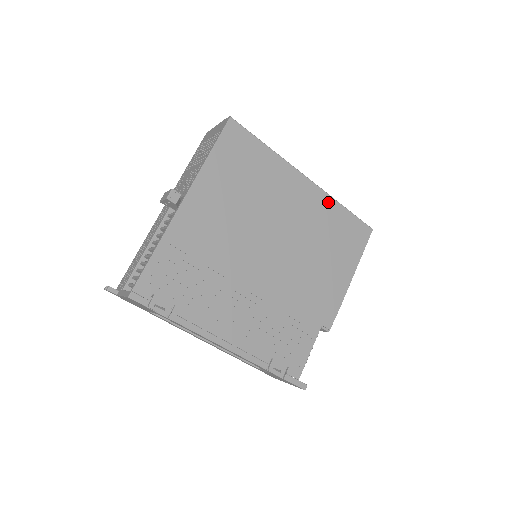
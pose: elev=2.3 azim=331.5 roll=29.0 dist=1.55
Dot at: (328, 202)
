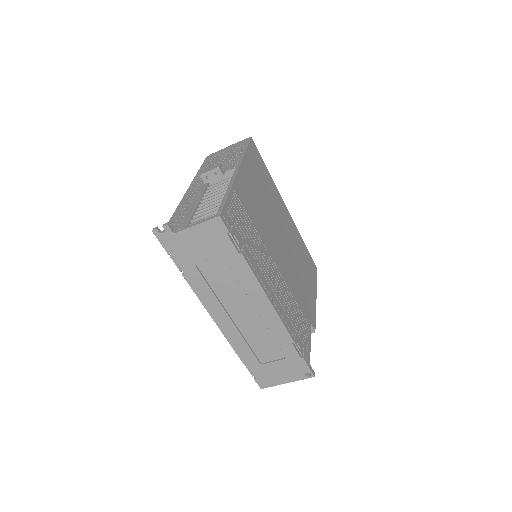
Dot at: (297, 232)
